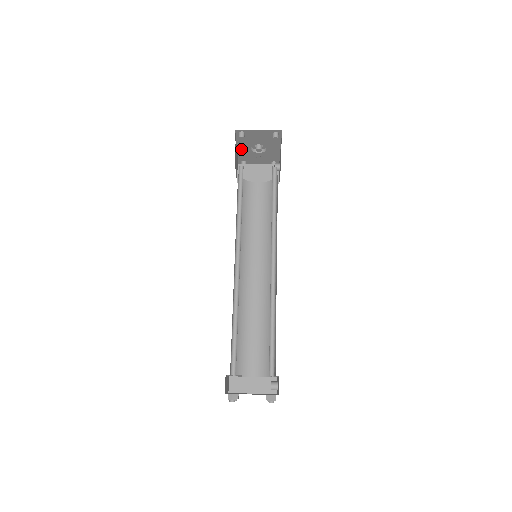
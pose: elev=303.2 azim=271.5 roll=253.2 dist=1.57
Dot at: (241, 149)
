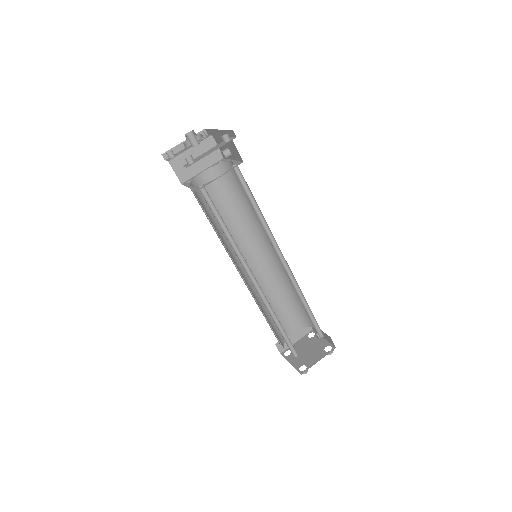
Dot at: occluded
